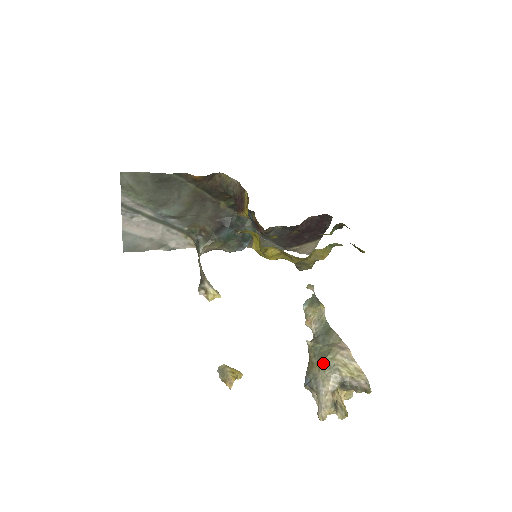
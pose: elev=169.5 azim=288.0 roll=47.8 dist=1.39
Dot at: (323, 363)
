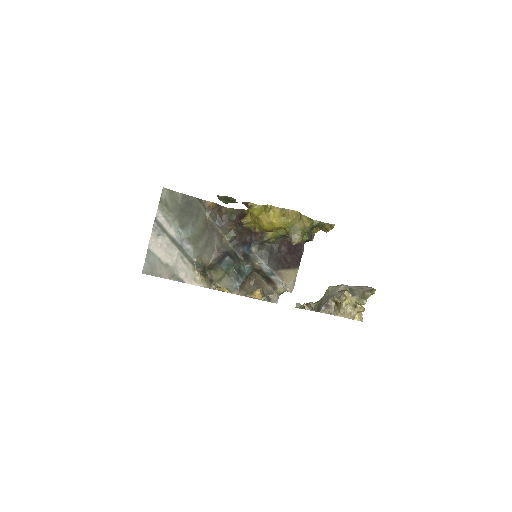
Dot at: (330, 286)
